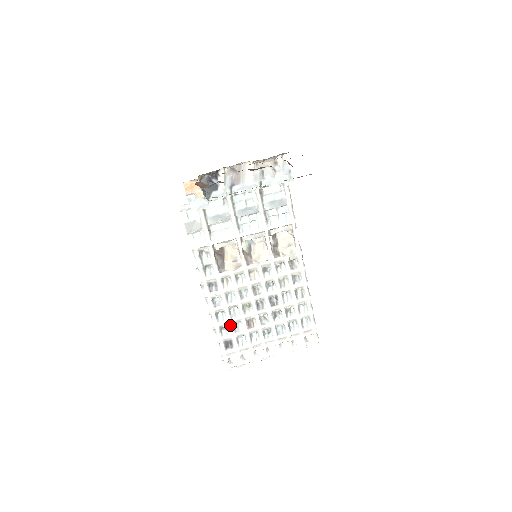
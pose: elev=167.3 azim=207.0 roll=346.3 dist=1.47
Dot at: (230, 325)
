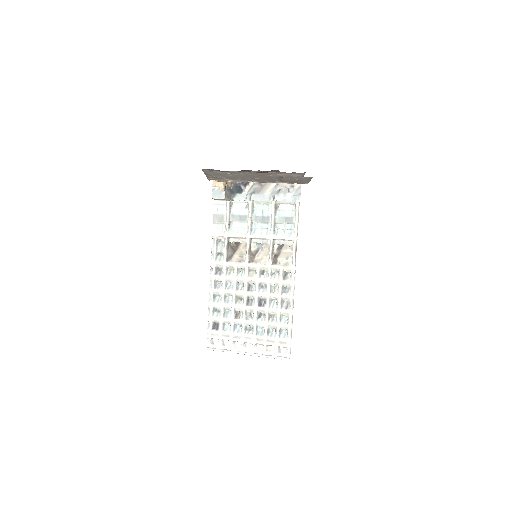
Dot at: (221, 309)
